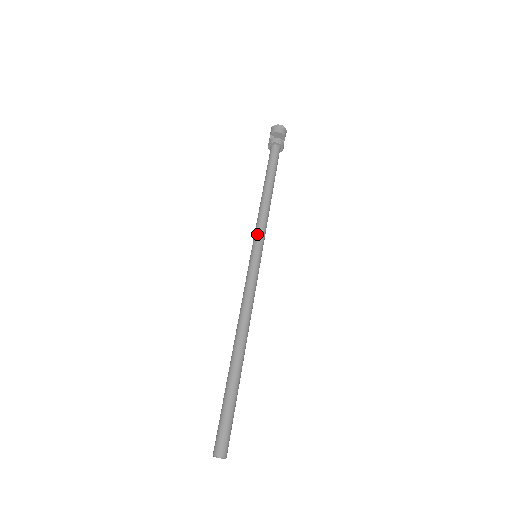
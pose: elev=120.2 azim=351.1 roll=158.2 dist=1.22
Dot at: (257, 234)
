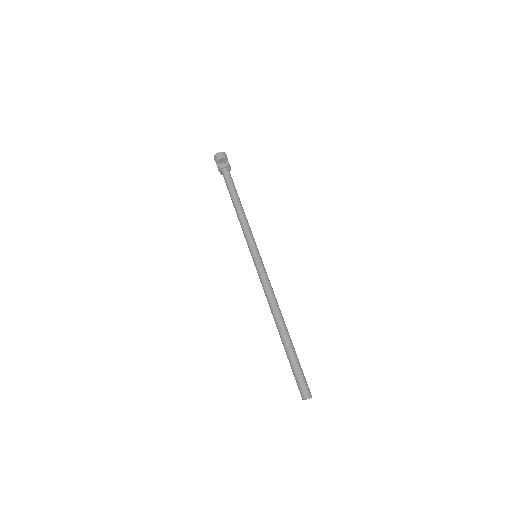
Dot at: (248, 241)
